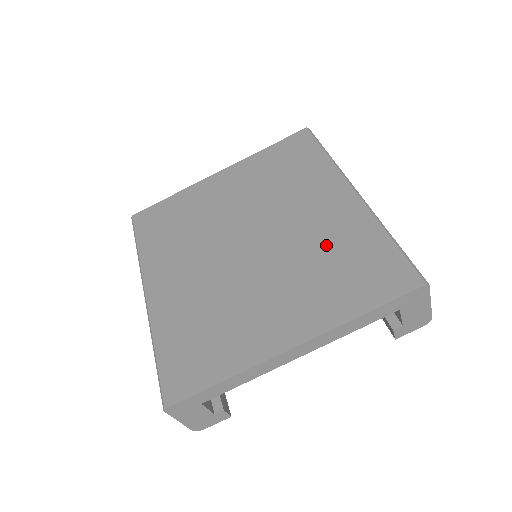
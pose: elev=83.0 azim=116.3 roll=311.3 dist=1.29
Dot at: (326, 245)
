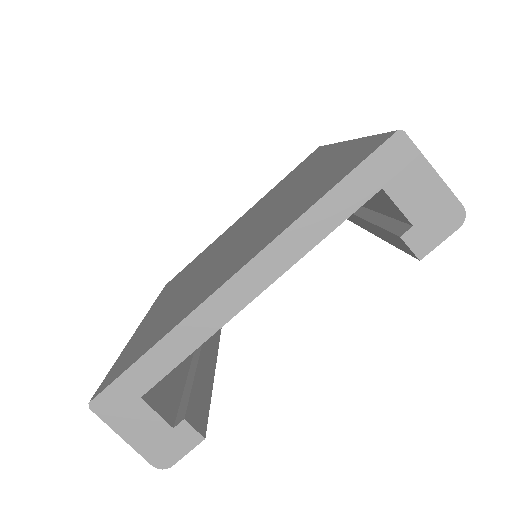
Dot at: (303, 187)
